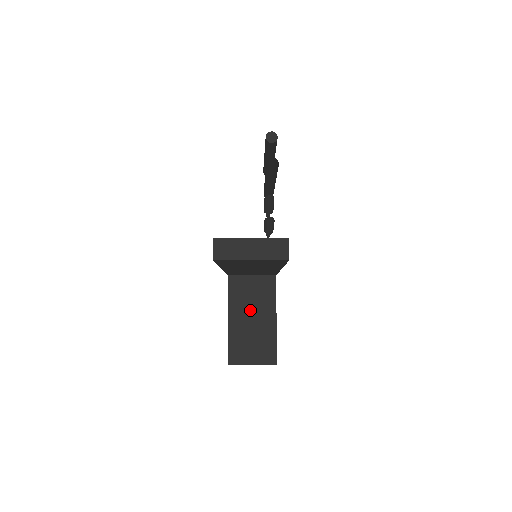
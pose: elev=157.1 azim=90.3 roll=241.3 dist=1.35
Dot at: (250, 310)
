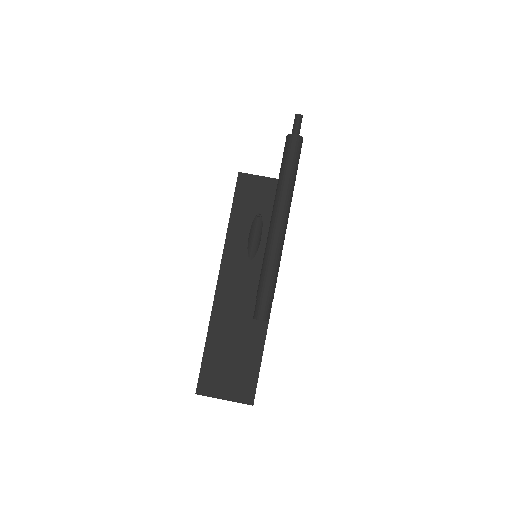
Dot at: occluded
